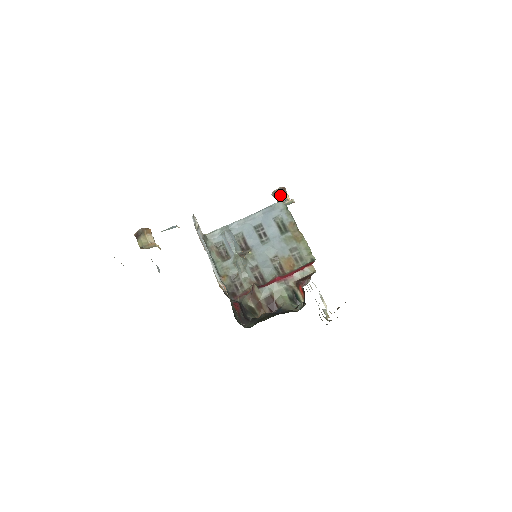
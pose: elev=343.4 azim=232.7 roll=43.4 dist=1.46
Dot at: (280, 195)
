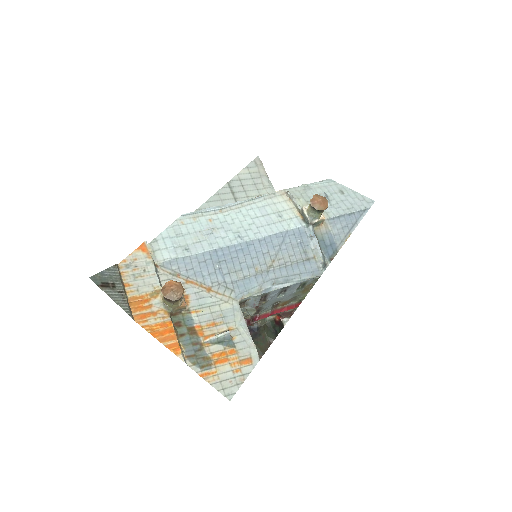
Dot at: (318, 213)
